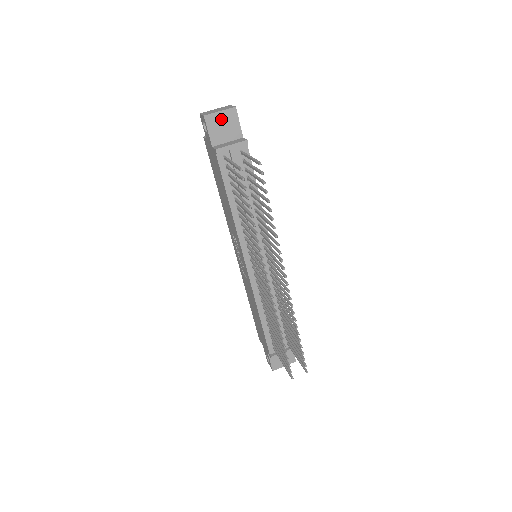
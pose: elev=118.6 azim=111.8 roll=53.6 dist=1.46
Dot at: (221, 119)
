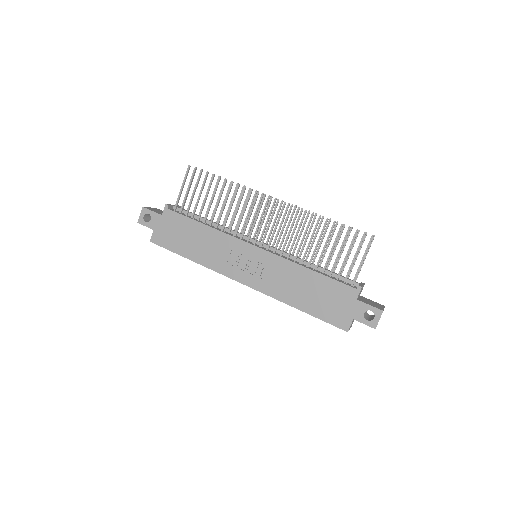
Dot at: (154, 209)
